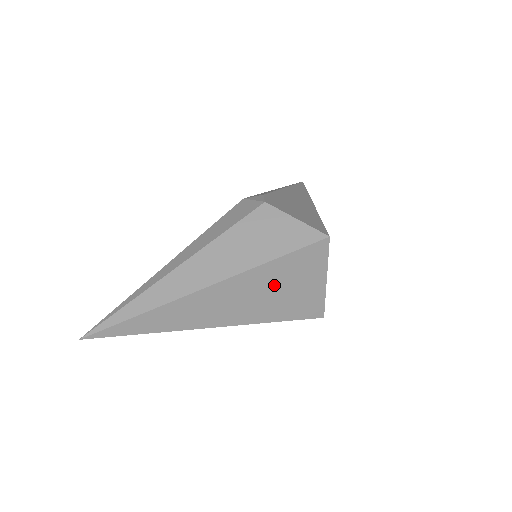
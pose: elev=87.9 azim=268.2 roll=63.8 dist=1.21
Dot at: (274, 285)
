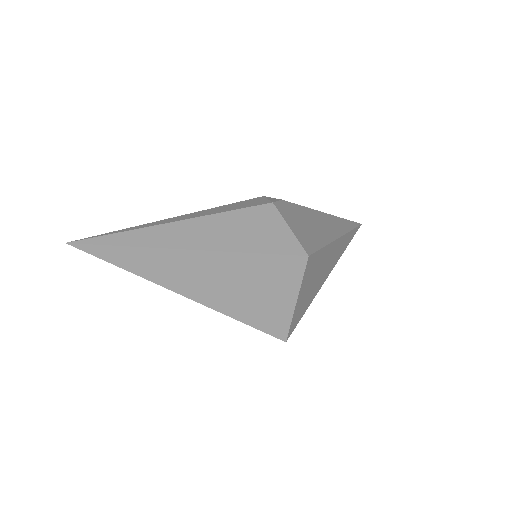
Dot at: (242, 280)
